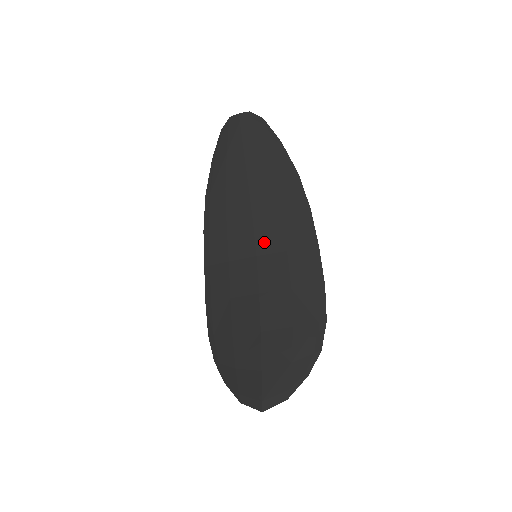
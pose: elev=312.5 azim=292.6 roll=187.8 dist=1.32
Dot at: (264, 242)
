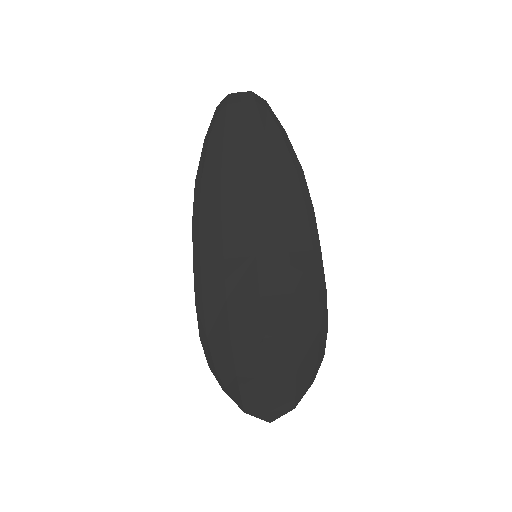
Dot at: (264, 241)
